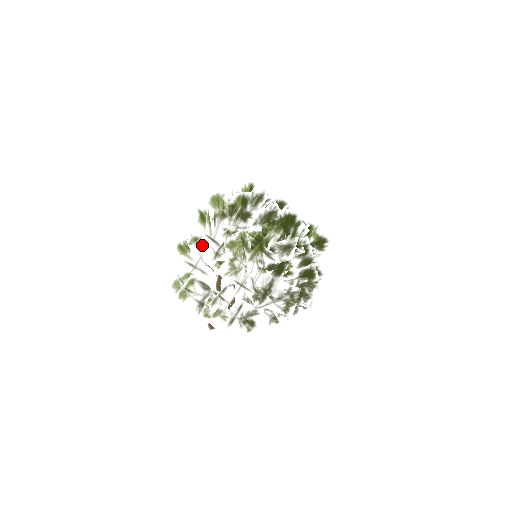
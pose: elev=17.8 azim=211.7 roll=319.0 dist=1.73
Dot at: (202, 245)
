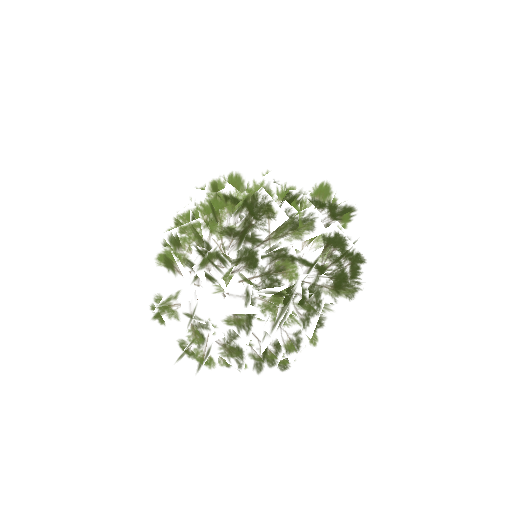
Dot at: (194, 303)
